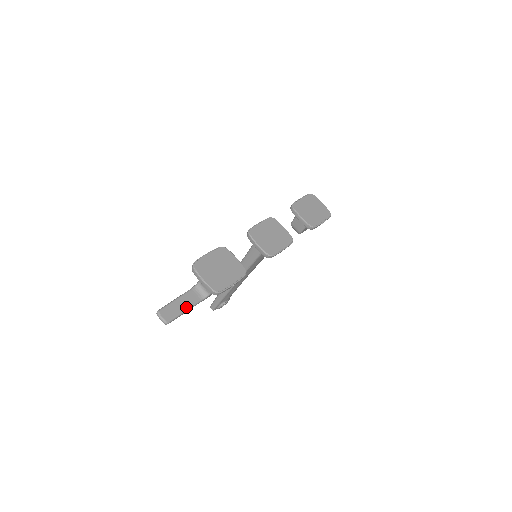
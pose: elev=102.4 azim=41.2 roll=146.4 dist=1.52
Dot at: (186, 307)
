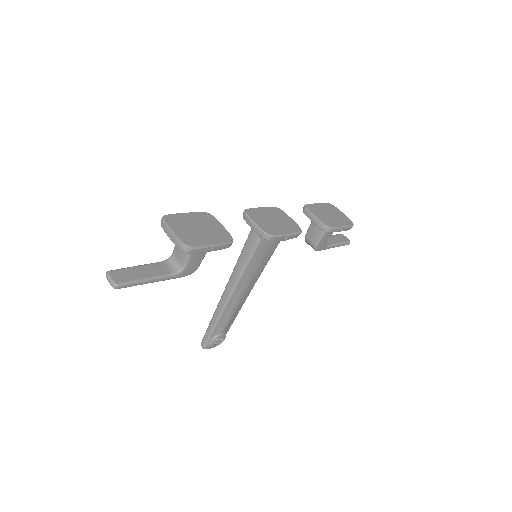
Dot at: (148, 276)
